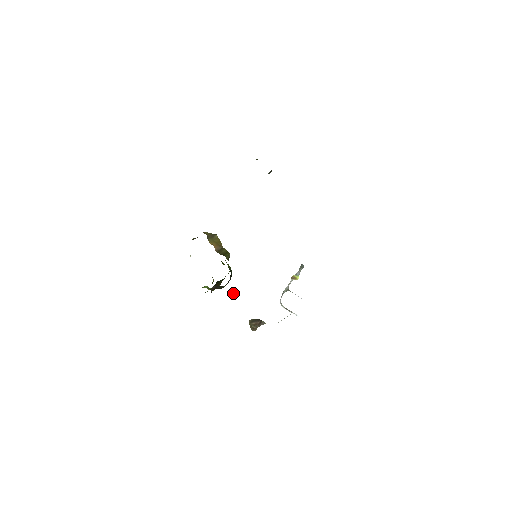
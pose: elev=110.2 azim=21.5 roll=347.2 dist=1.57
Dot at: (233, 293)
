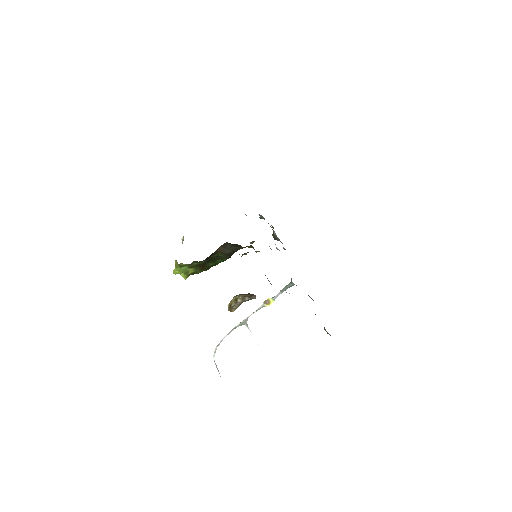
Dot at: occluded
